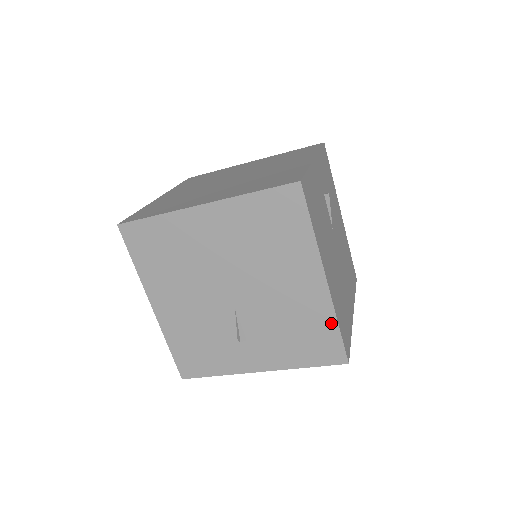
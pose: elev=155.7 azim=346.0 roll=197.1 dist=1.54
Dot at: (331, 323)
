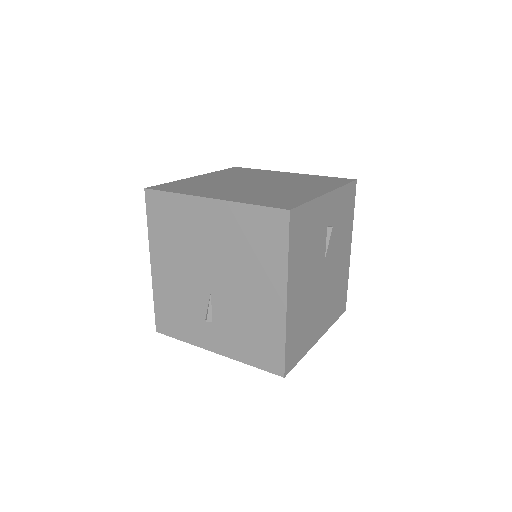
Dot at: (280, 338)
